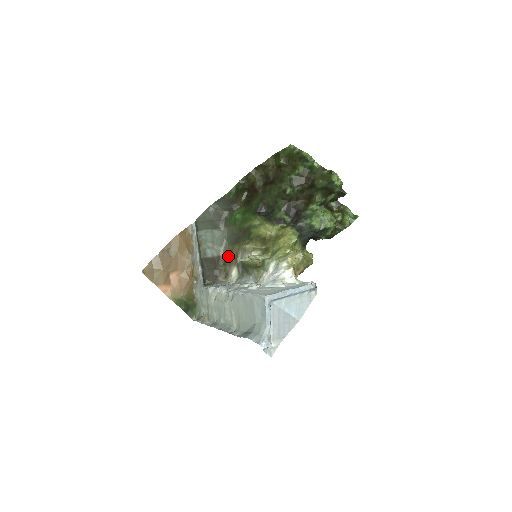
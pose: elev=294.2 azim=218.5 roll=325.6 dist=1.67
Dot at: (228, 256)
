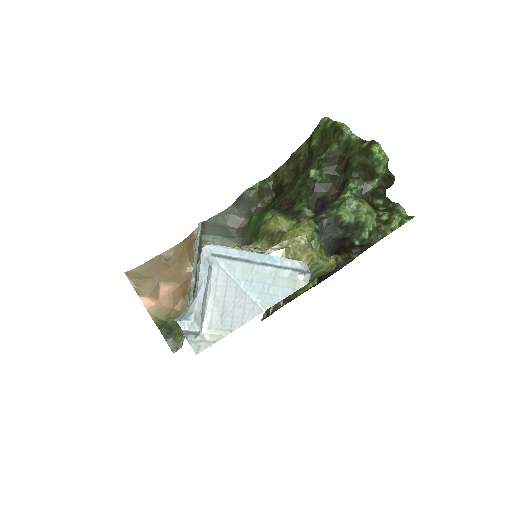
Dot at: occluded
